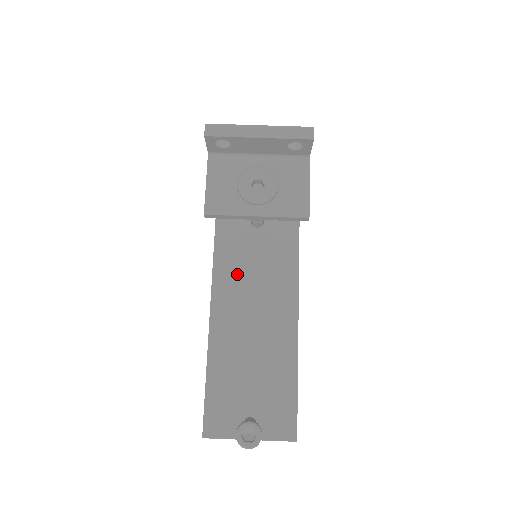
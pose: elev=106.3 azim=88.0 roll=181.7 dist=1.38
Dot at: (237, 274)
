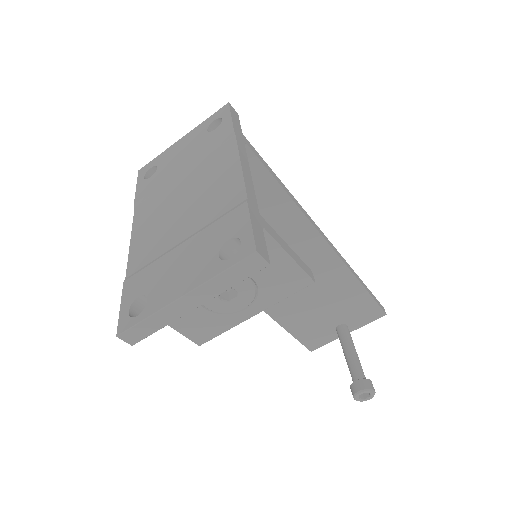
Dot at: occluded
